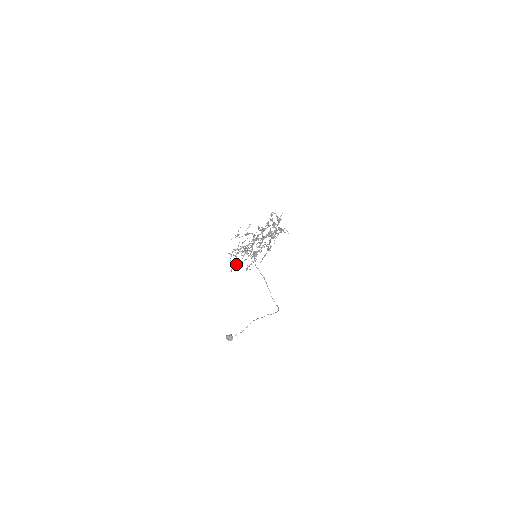
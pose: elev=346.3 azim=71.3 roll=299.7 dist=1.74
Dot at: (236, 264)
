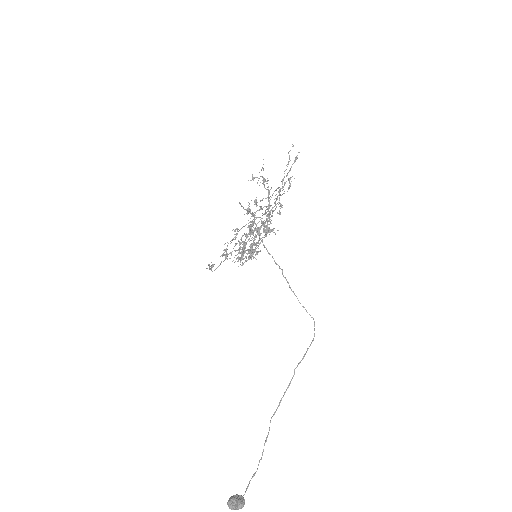
Dot at: (246, 236)
